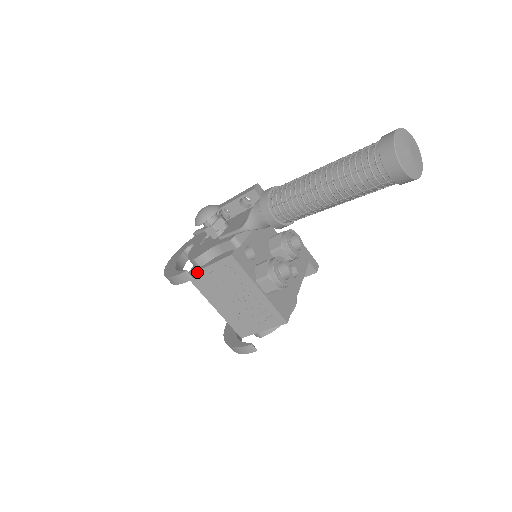
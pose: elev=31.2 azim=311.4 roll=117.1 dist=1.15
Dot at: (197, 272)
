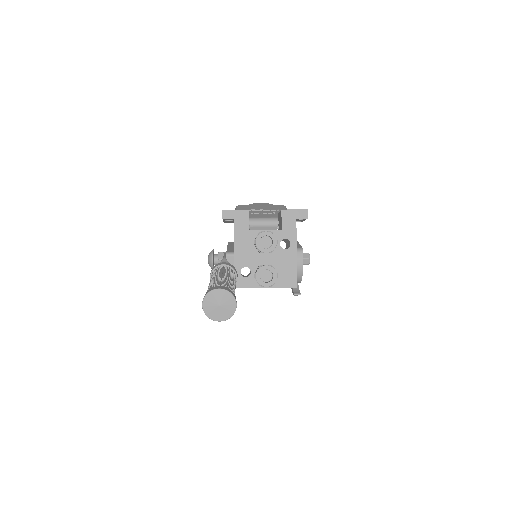
Dot at: occluded
